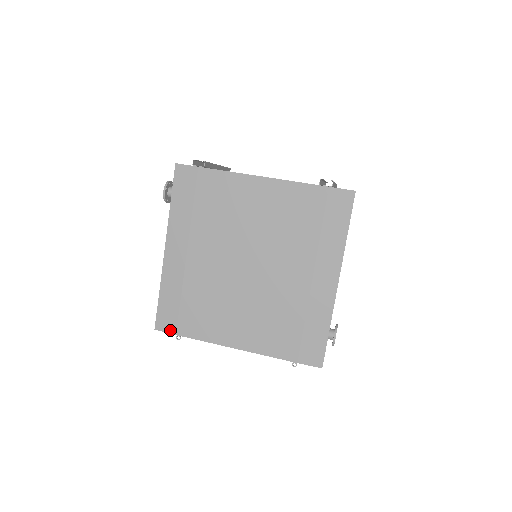
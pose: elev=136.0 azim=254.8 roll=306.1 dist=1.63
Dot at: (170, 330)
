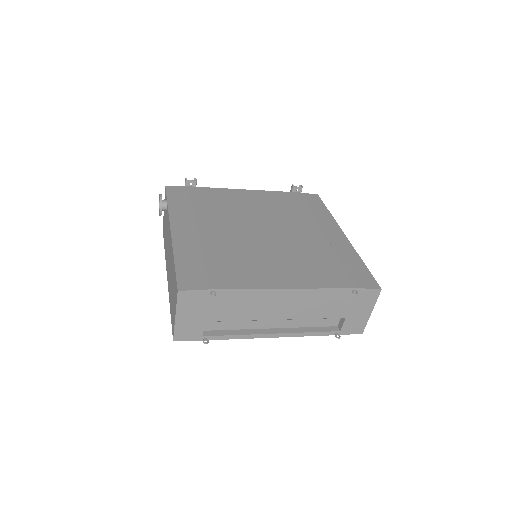
Dot at: (200, 287)
